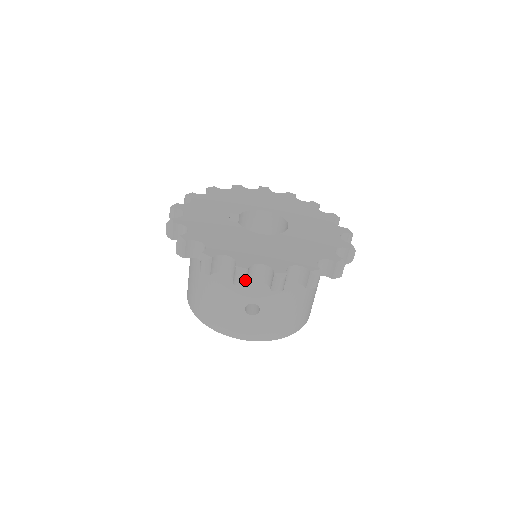
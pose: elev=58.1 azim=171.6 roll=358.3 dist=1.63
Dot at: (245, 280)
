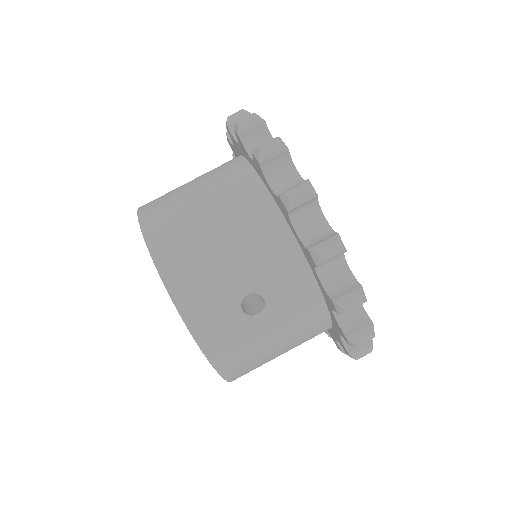
Dot at: (329, 259)
